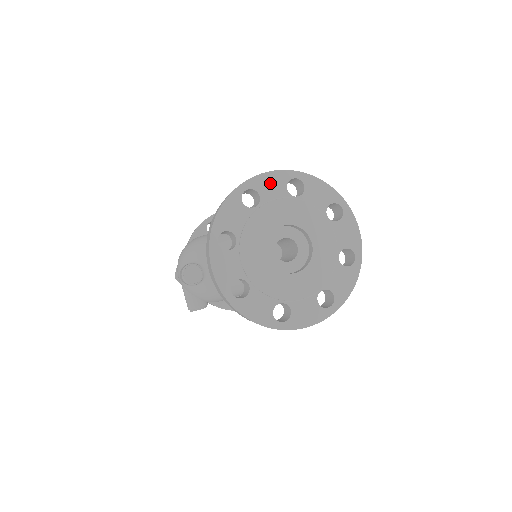
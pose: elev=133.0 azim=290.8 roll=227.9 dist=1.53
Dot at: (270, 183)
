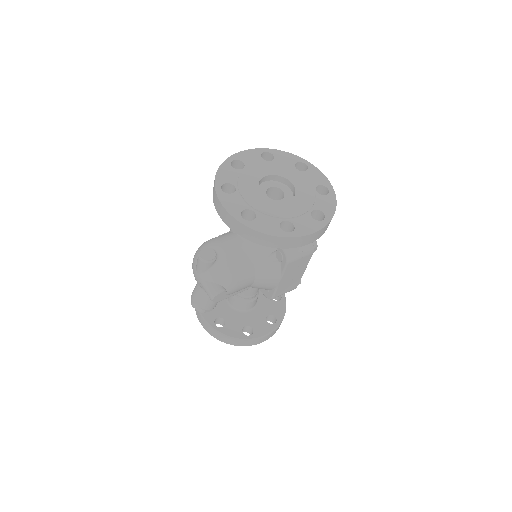
Dot at: (248, 156)
